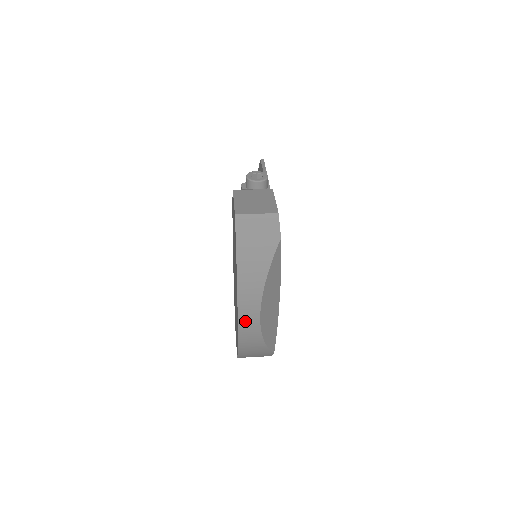
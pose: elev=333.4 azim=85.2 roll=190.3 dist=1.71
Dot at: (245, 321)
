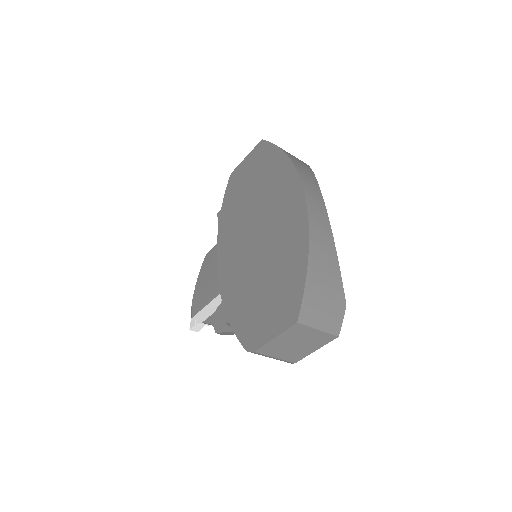
Dot at: (312, 200)
